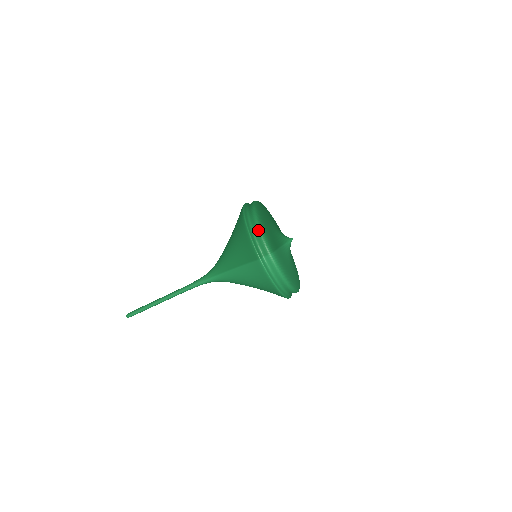
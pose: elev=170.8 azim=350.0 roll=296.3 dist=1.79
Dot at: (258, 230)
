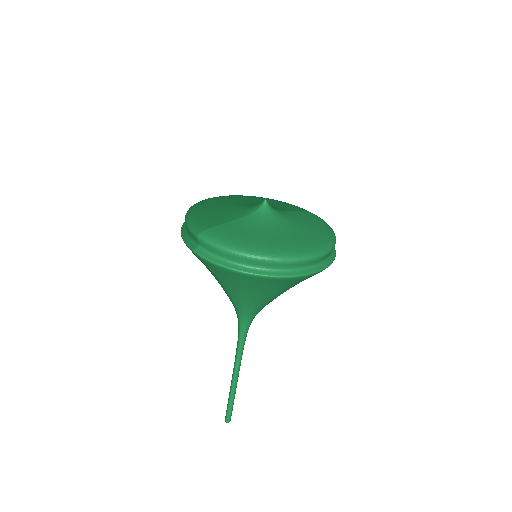
Dot at: (185, 222)
